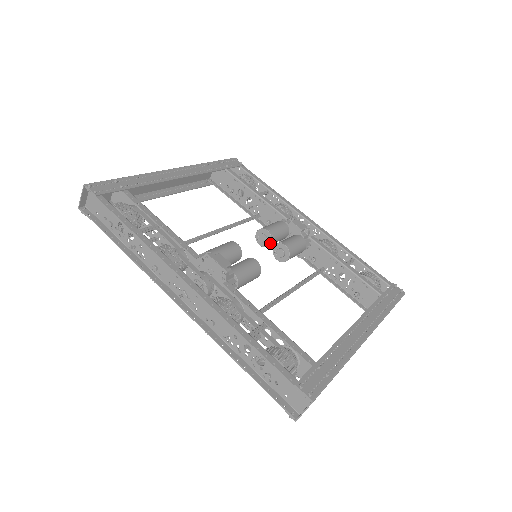
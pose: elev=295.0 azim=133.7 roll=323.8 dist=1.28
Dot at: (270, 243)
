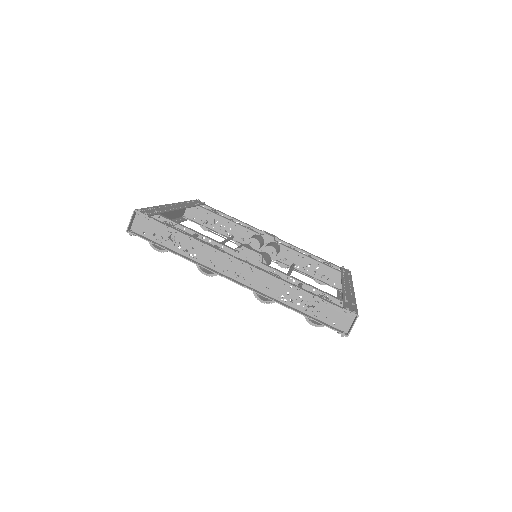
Dot at: (259, 248)
